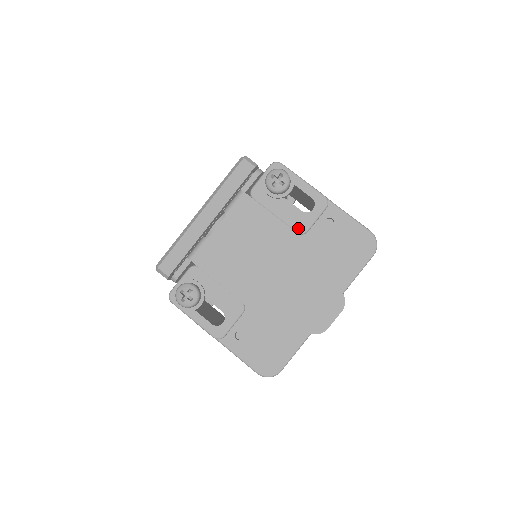
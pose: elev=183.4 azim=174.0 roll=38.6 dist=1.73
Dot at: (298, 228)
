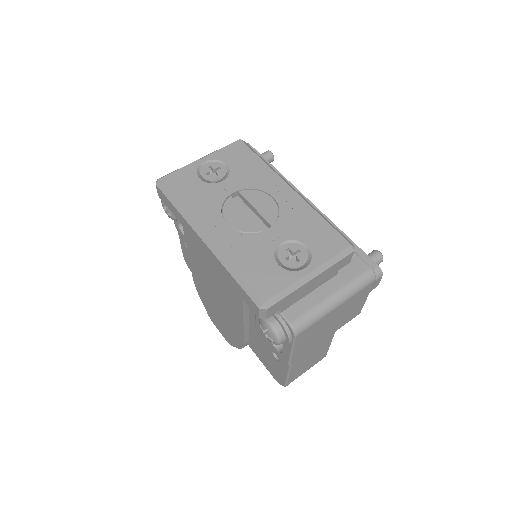
Dot at: (258, 327)
